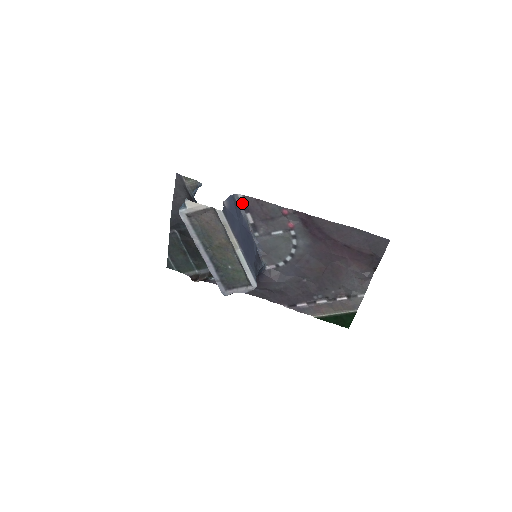
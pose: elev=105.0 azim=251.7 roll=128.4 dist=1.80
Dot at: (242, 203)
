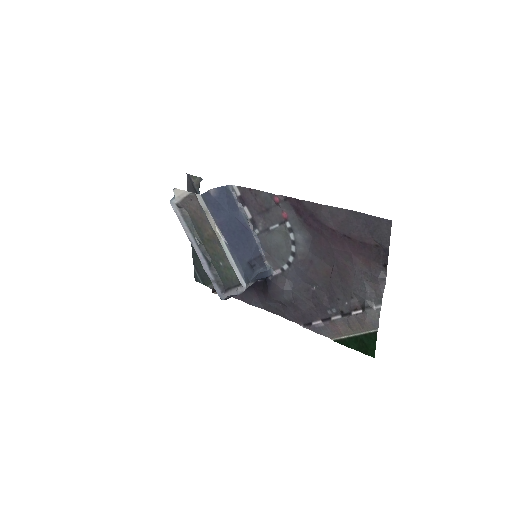
Dot at: (238, 195)
